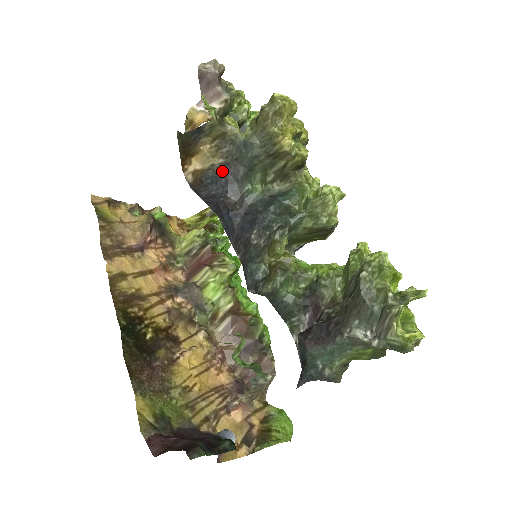
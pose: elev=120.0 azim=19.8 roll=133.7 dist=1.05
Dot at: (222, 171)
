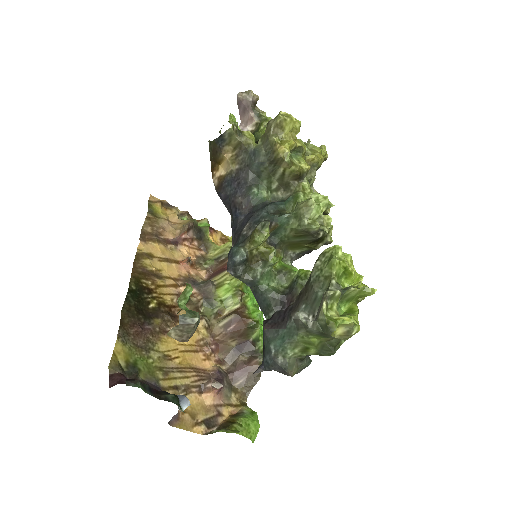
Dot at: (237, 175)
